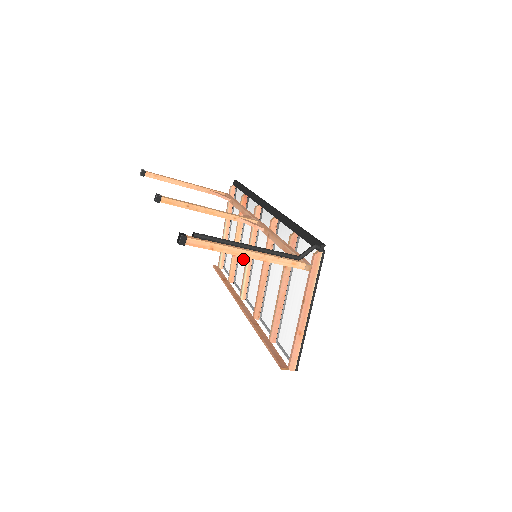
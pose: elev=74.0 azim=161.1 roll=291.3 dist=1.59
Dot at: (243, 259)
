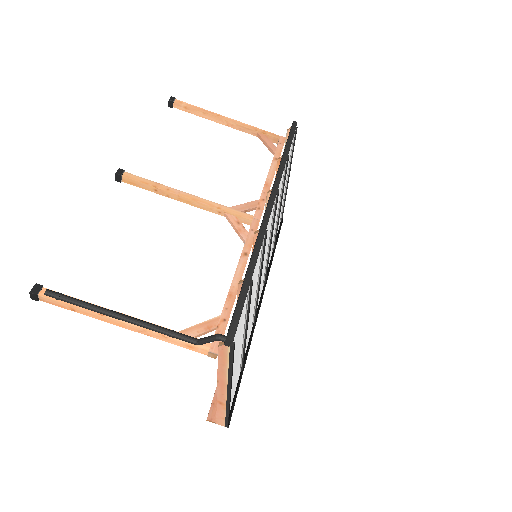
Dot at: occluded
